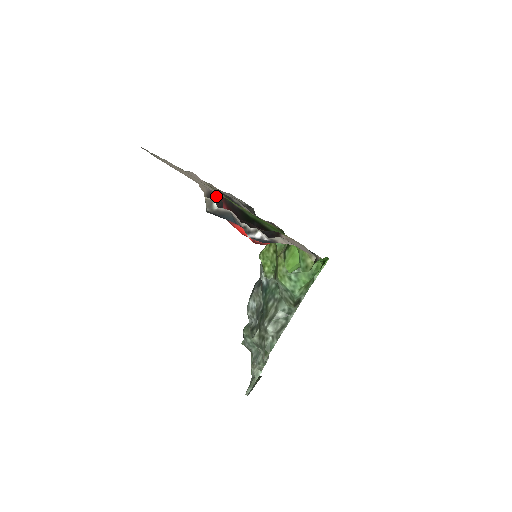
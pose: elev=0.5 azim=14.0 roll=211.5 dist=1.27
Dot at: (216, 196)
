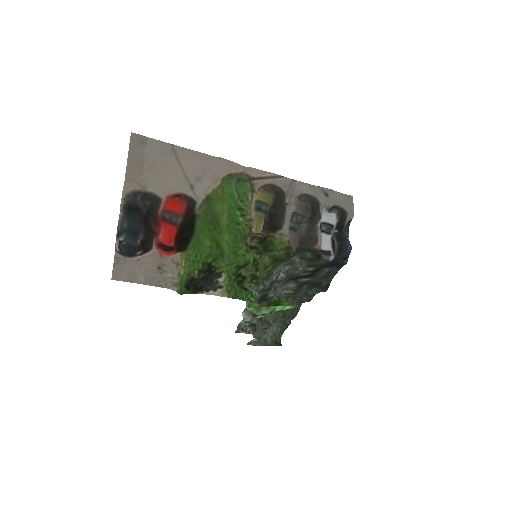
Dot at: (150, 196)
